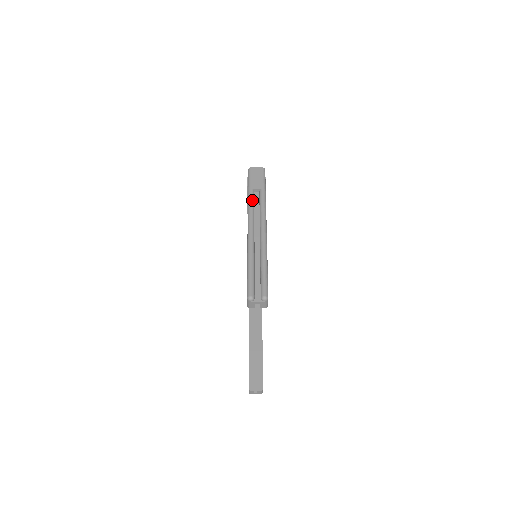
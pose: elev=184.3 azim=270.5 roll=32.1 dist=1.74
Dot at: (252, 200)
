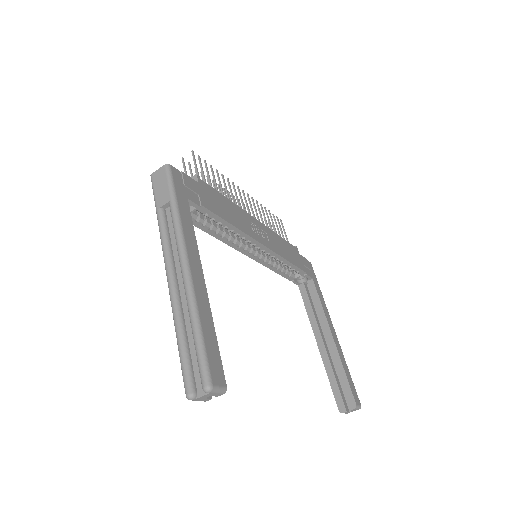
Dot at: (162, 226)
